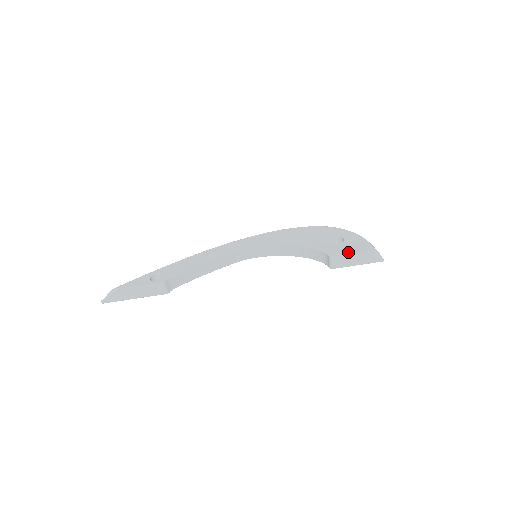
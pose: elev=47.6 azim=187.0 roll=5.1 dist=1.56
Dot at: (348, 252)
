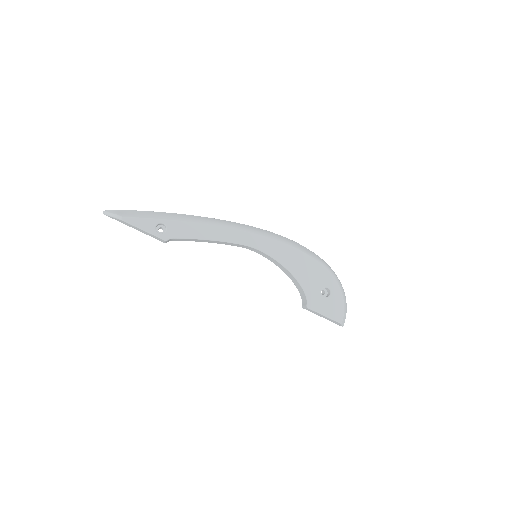
Dot at: (323, 312)
